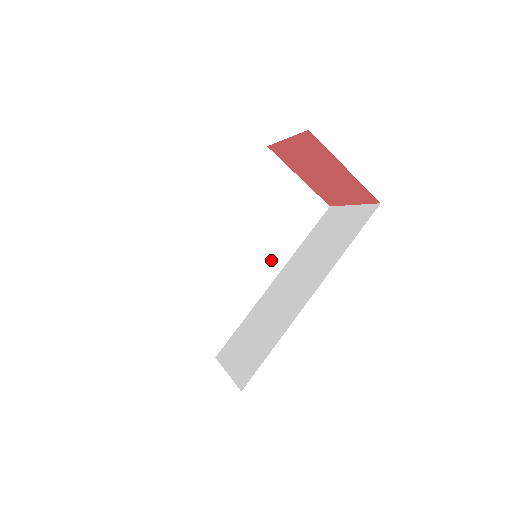
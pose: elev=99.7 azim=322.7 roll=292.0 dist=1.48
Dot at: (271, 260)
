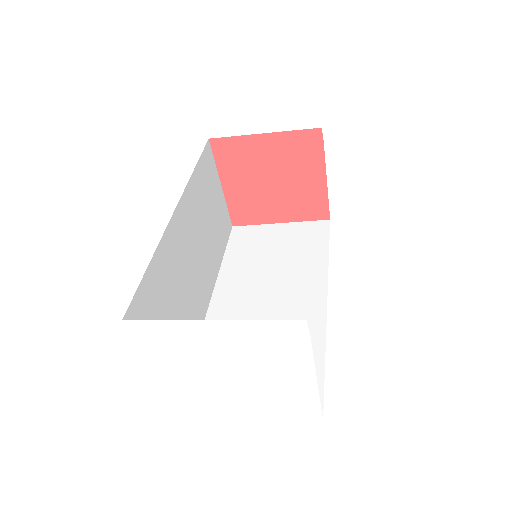
Dot at: (209, 276)
